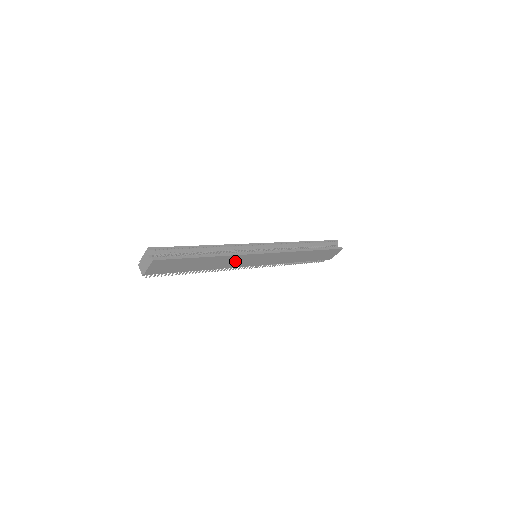
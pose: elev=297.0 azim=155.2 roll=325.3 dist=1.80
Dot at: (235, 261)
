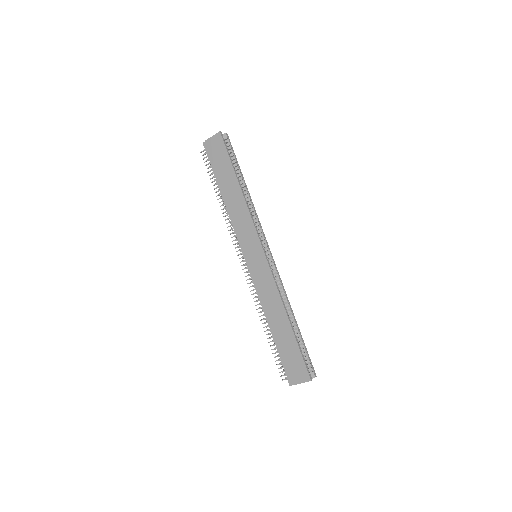
Dot at: (244, 224)
